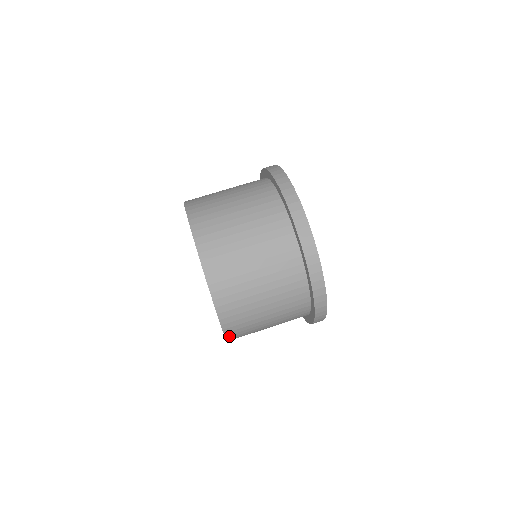
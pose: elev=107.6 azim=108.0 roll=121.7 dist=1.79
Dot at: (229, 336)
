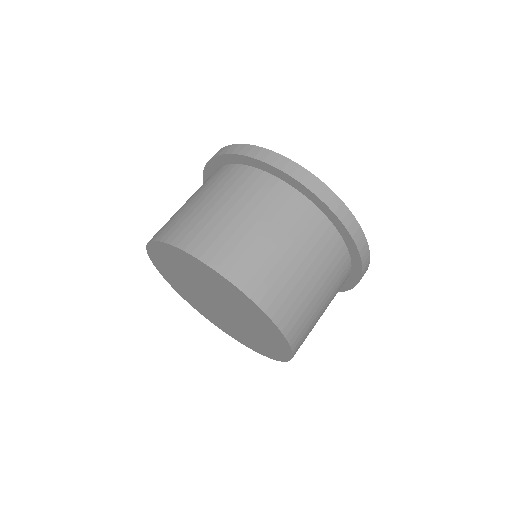
Dot at: (295, 351)
